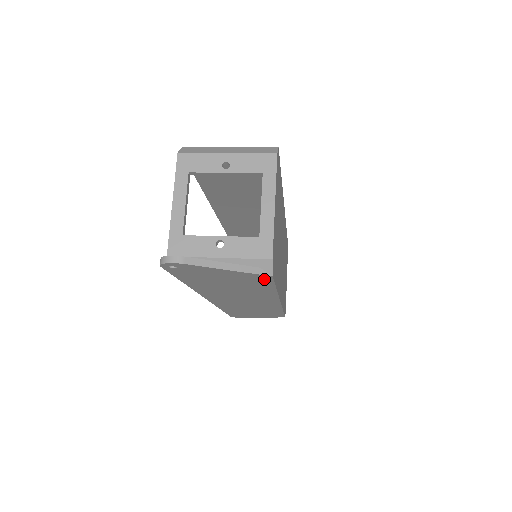
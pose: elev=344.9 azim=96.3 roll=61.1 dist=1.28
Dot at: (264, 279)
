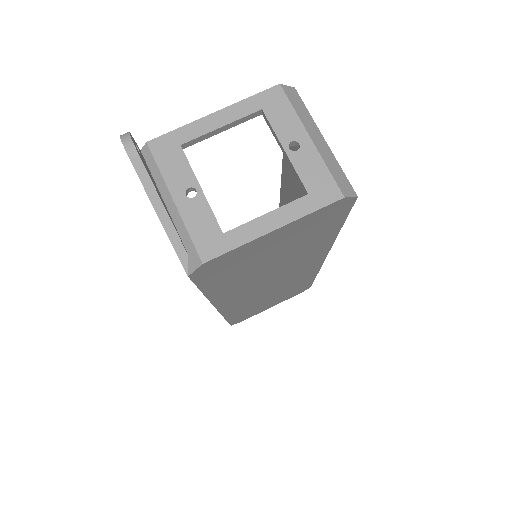
Dot at: occluded
